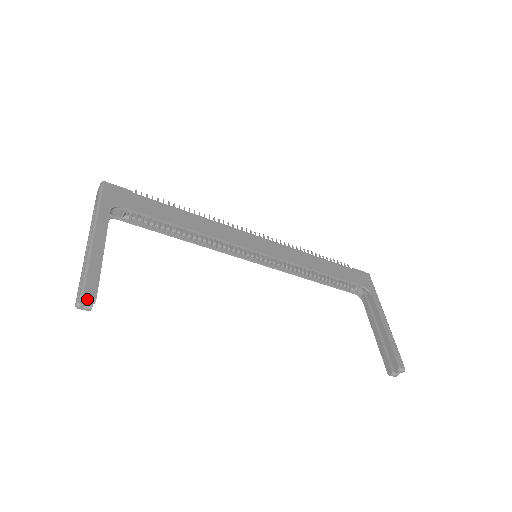
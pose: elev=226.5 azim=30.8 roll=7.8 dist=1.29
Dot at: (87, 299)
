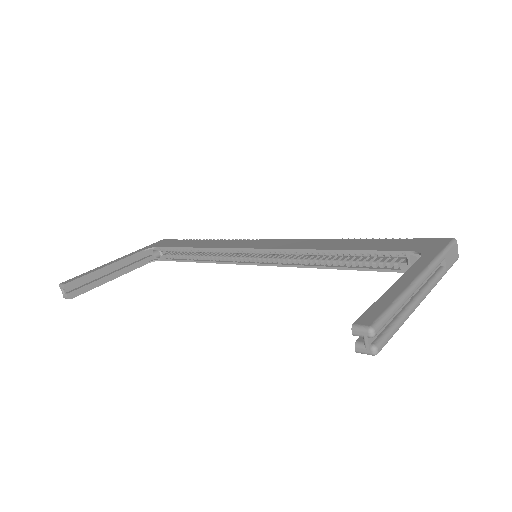
Dot at: (61, 286)
